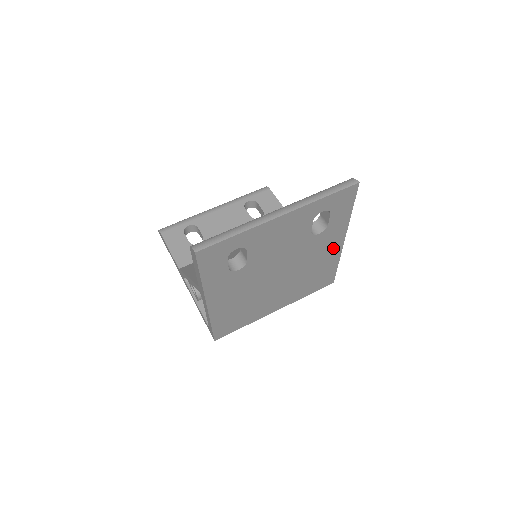
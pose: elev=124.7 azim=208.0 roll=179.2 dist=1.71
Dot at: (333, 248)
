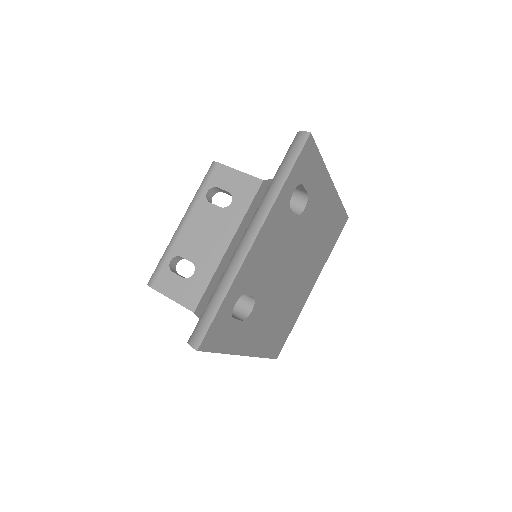
Dot at: (327, 200)
